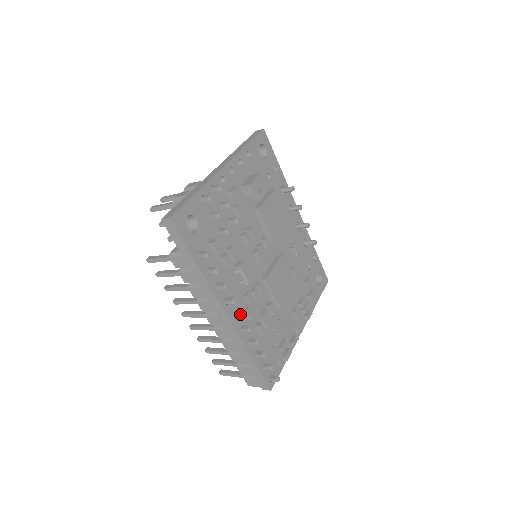
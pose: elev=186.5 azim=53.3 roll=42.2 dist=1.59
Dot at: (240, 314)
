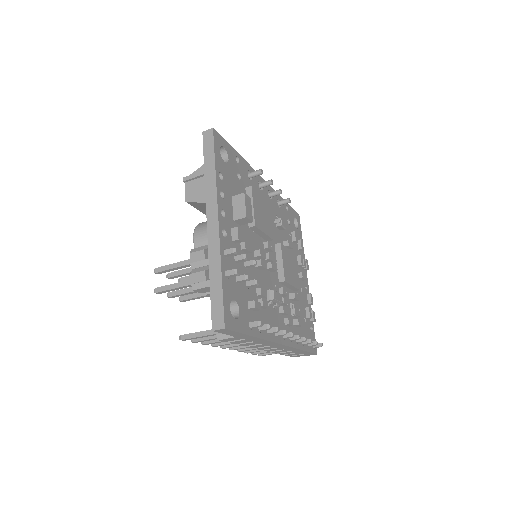
Dot at: (291, 336)
